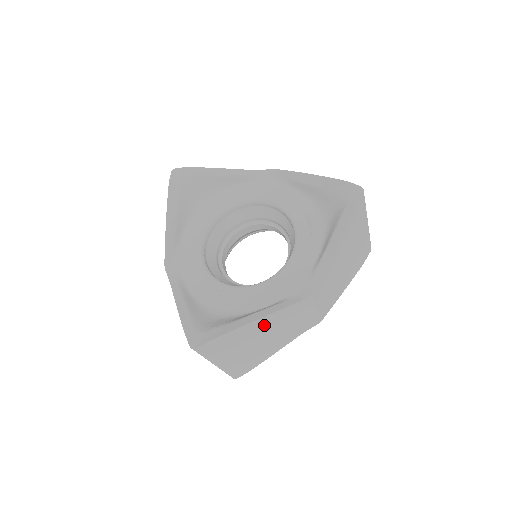
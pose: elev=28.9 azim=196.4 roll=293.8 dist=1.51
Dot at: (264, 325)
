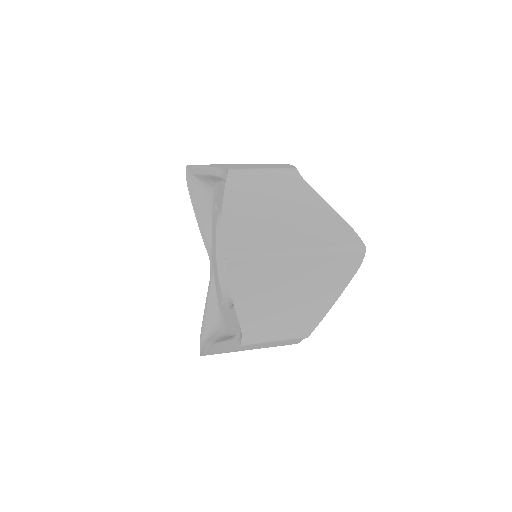
Dot at: (234, 349)
